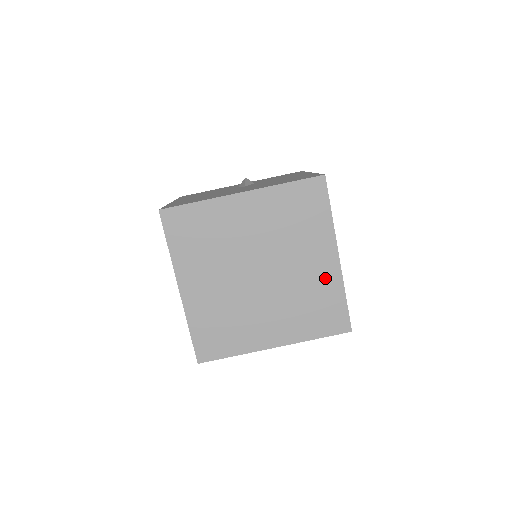
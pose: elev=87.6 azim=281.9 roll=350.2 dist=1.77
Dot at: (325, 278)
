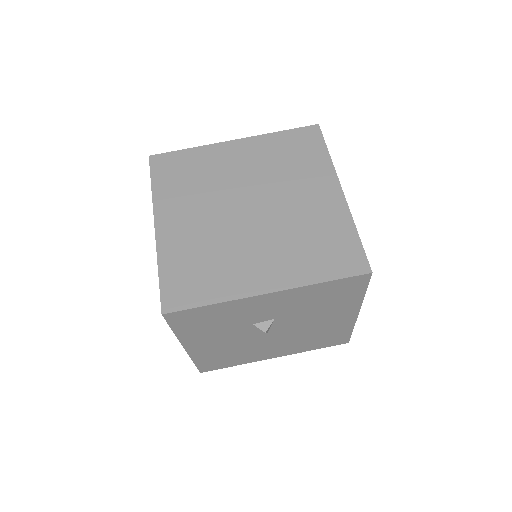
Dot at: (328, 212)
